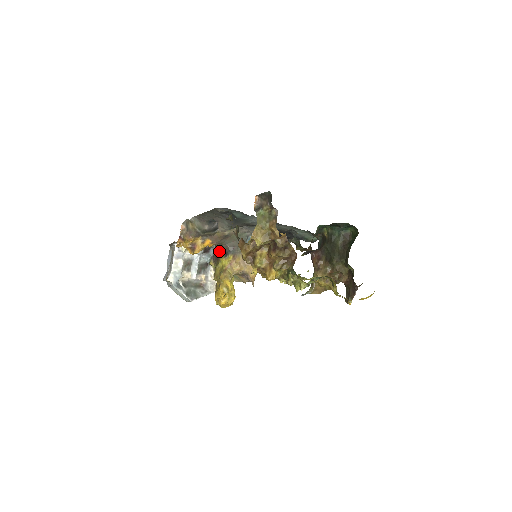
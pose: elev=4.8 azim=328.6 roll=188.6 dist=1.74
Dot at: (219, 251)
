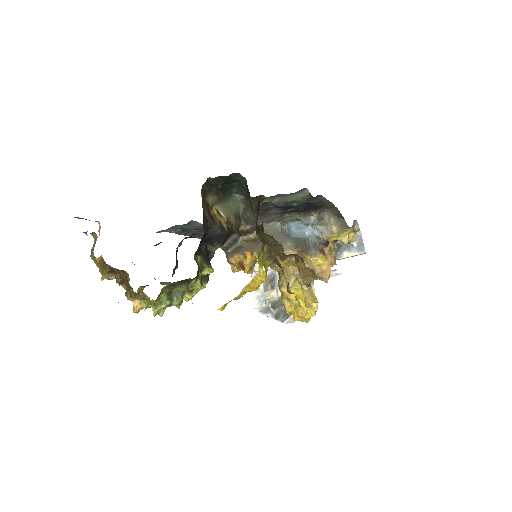
Dot at: occluded
